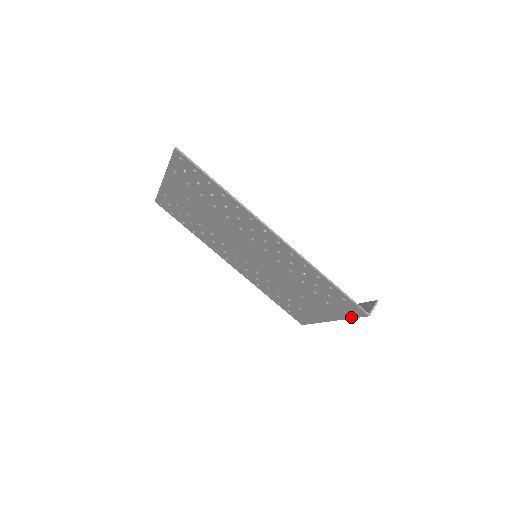
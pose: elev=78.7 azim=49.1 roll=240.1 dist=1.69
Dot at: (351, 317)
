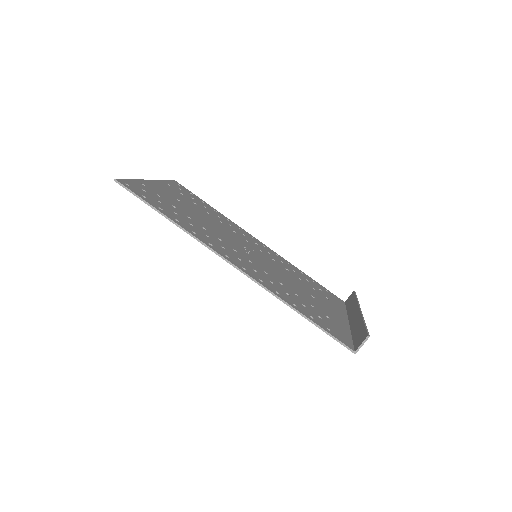
Dot at: occluded
